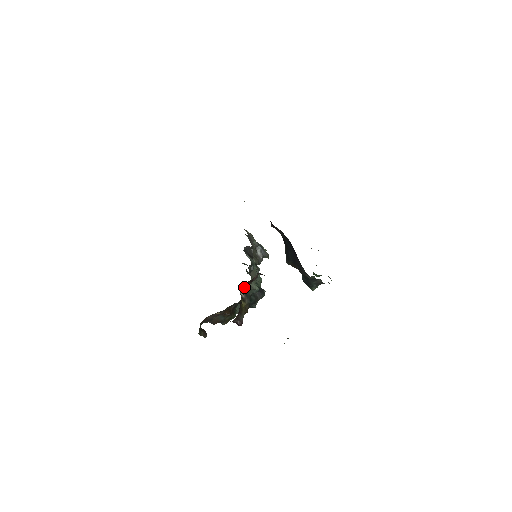
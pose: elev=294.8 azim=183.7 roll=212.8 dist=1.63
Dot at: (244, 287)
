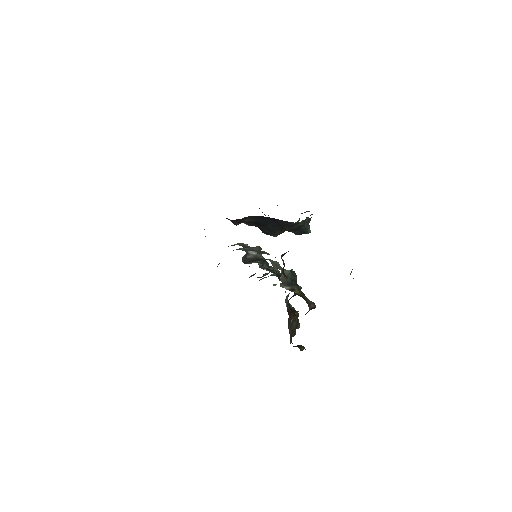
Dot at: occluded
